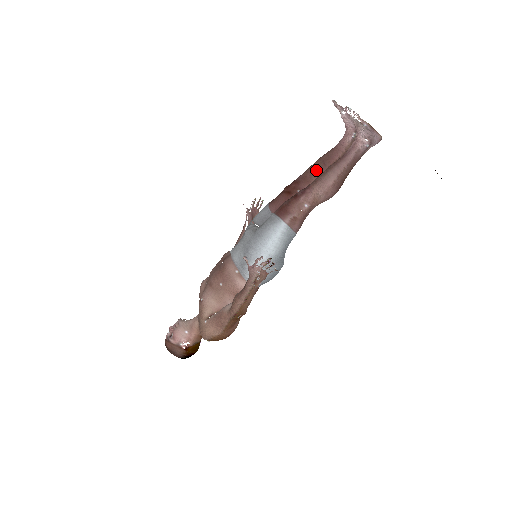
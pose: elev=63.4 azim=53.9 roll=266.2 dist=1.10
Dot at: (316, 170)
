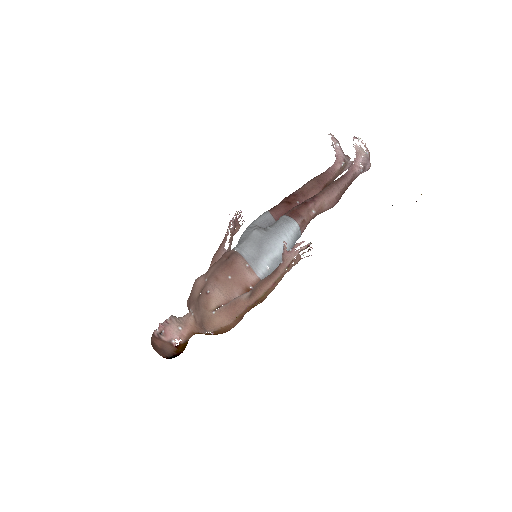
Dot at: (312, 187)
